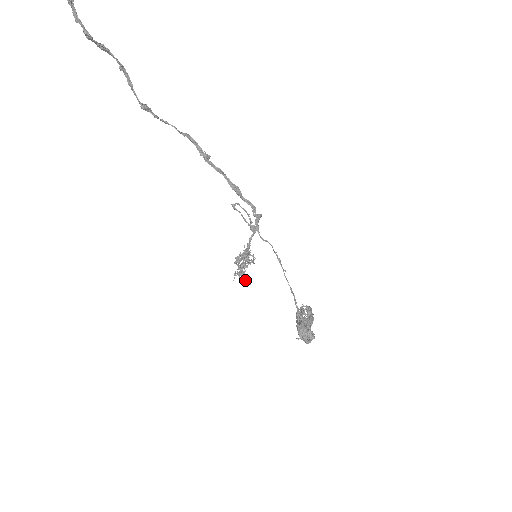
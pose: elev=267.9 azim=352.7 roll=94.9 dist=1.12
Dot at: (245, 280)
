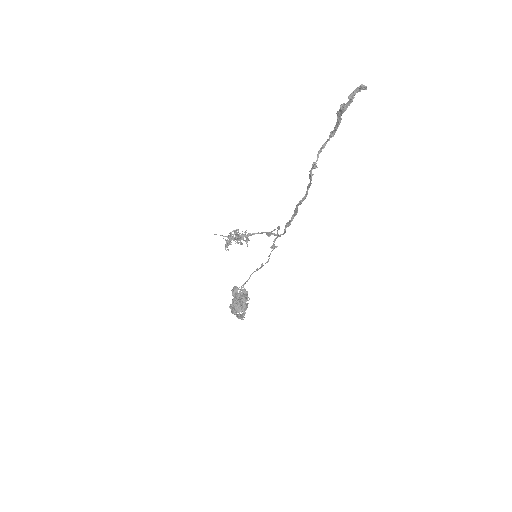
Dot at: (226, 246)
